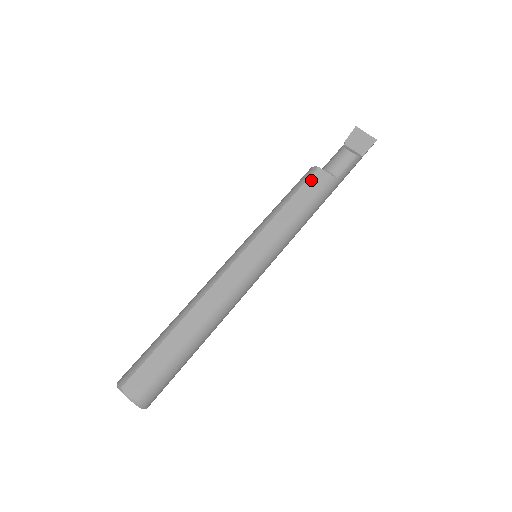
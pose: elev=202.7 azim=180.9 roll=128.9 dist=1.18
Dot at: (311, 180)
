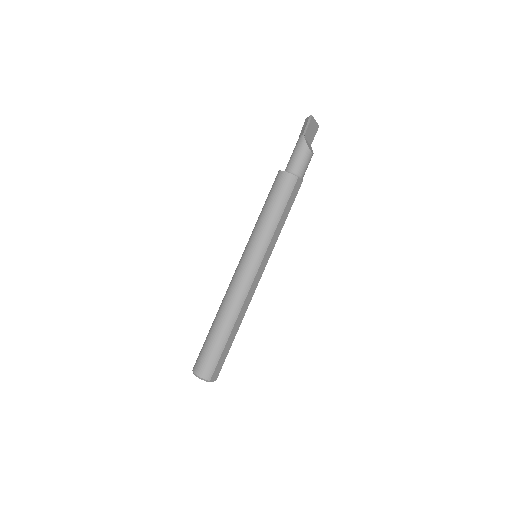
Dot at: (294, 191)
